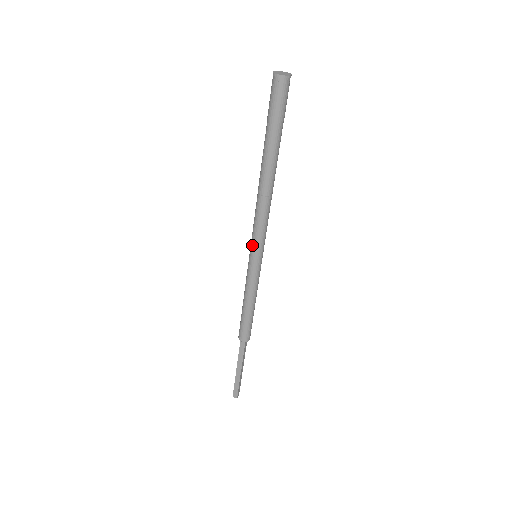
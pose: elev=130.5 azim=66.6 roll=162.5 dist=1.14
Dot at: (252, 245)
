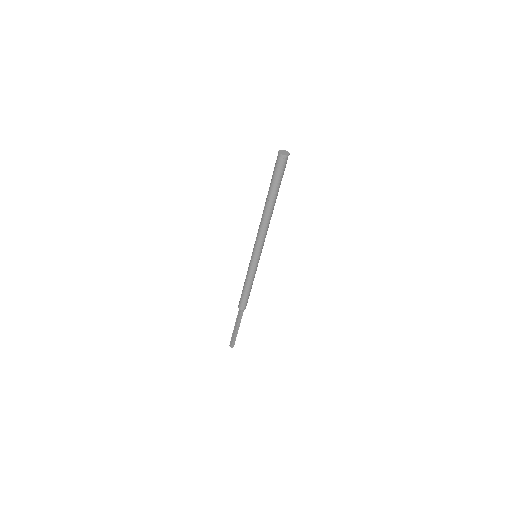
Dot at: (258, 251)
